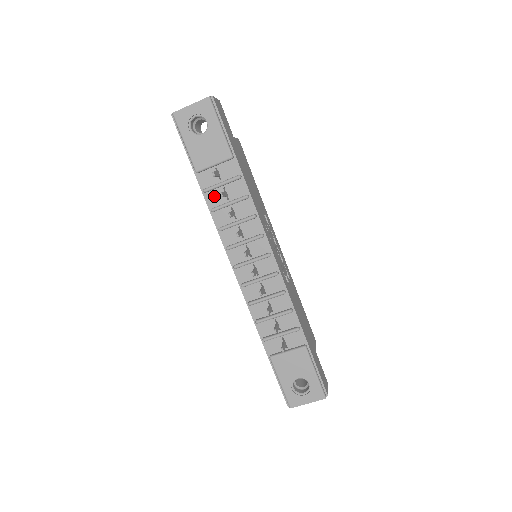
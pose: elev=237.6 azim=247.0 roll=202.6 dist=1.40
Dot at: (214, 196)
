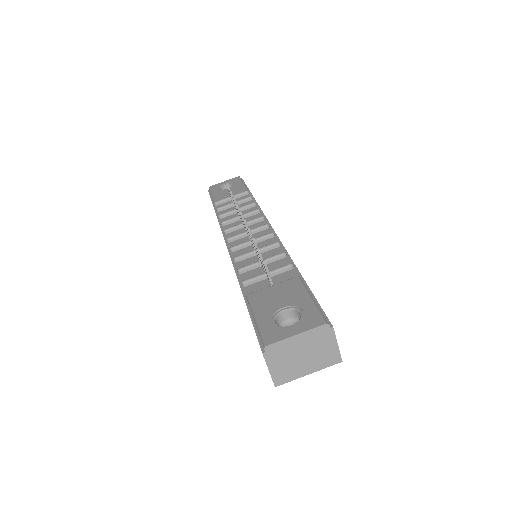
Dot at: occluded
